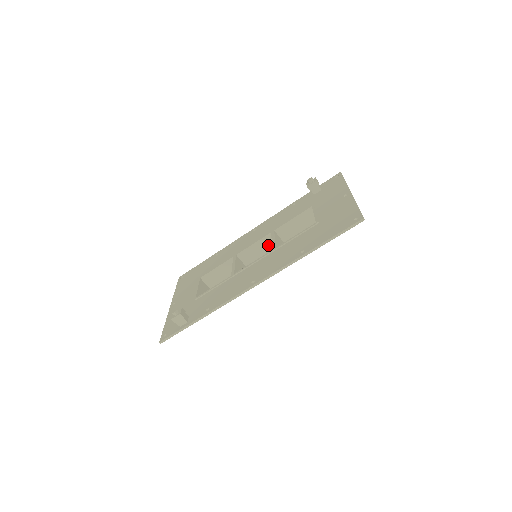
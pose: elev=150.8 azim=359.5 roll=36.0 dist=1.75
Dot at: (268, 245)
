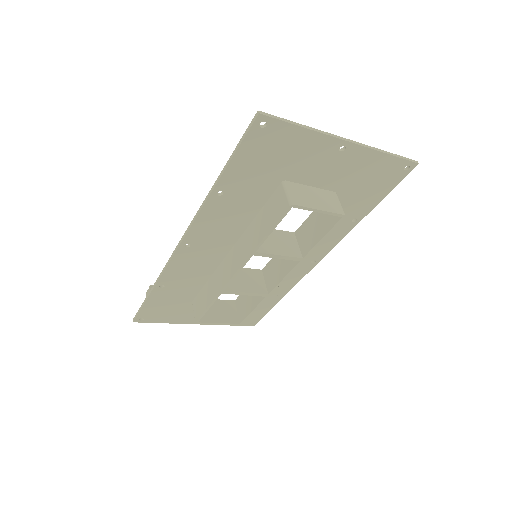
Dot at: occluded
